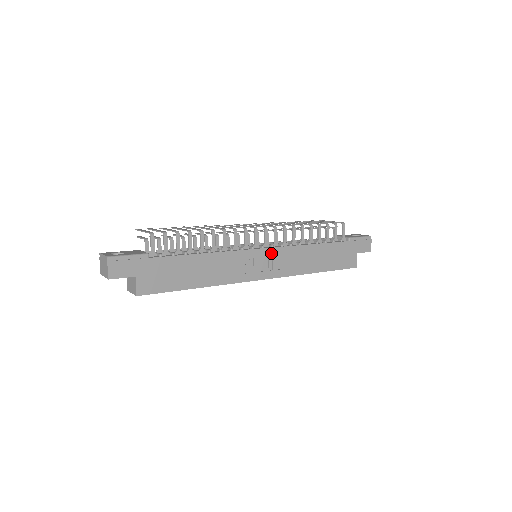
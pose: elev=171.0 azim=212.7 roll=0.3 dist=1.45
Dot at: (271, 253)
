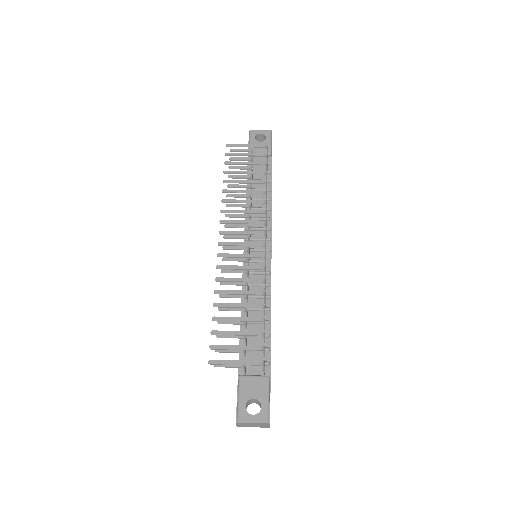
Dot at: occluded
